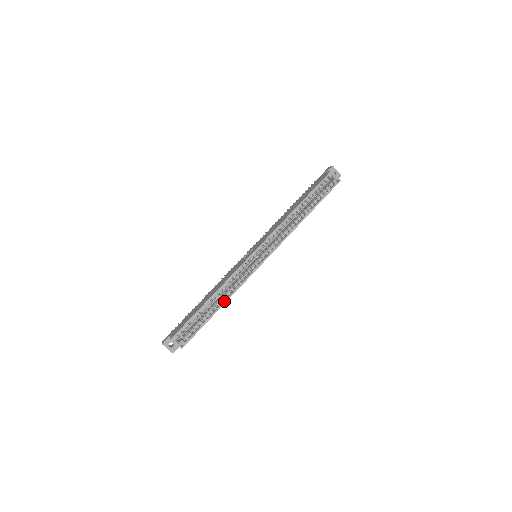
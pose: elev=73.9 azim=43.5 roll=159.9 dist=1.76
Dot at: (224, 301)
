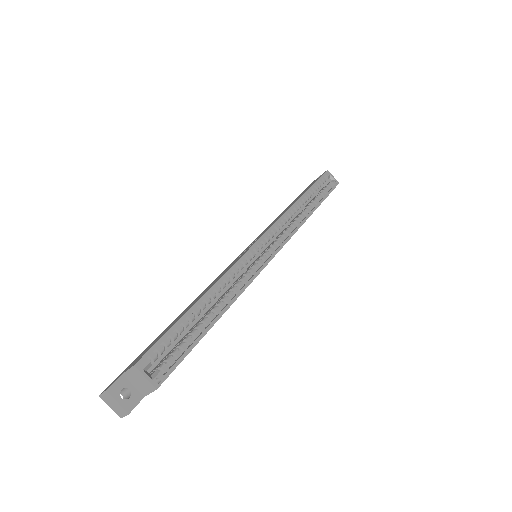
Dot at: (227, 304)
